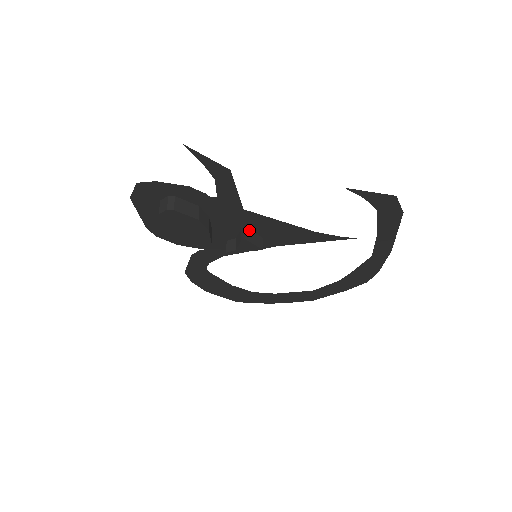
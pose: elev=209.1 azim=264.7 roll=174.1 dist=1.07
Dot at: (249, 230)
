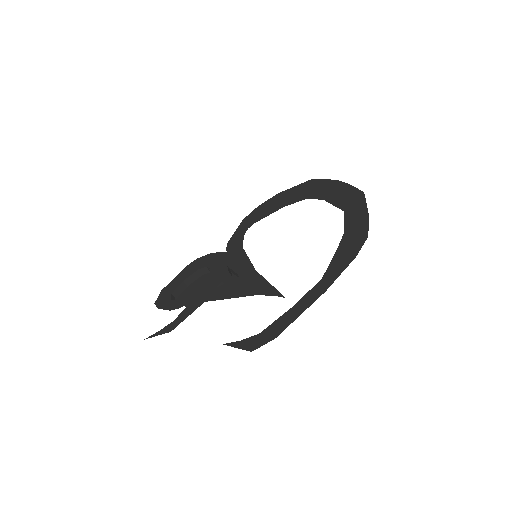
Dot at: (225, 284)
